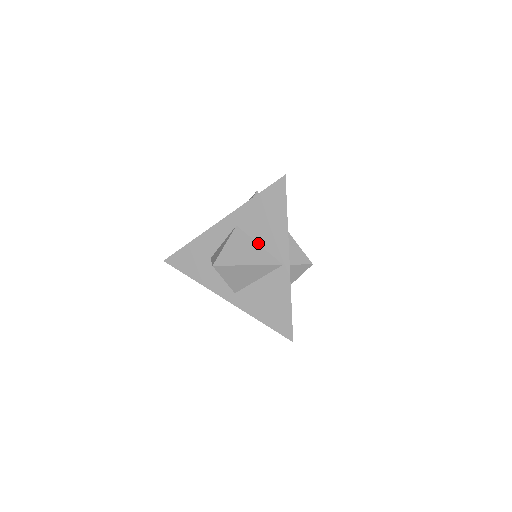
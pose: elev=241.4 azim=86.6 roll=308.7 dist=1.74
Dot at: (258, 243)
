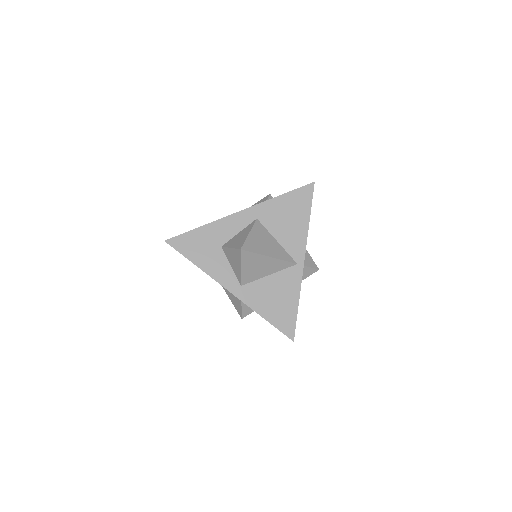
Dot at: (276, 239)
